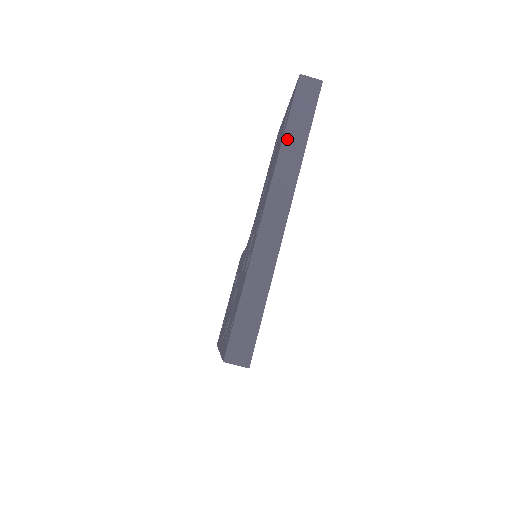
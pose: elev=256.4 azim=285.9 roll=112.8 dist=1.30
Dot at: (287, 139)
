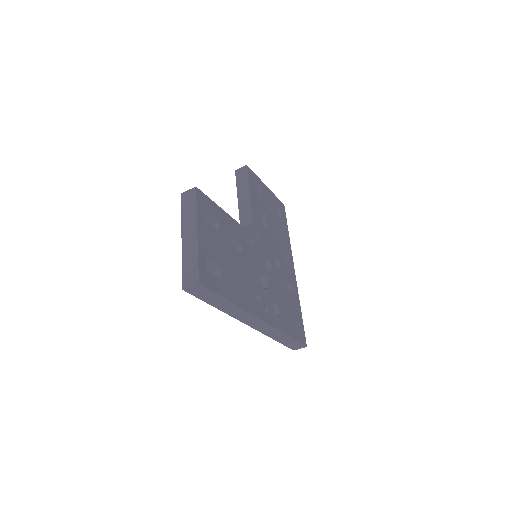
Dot at: (220, 308)
